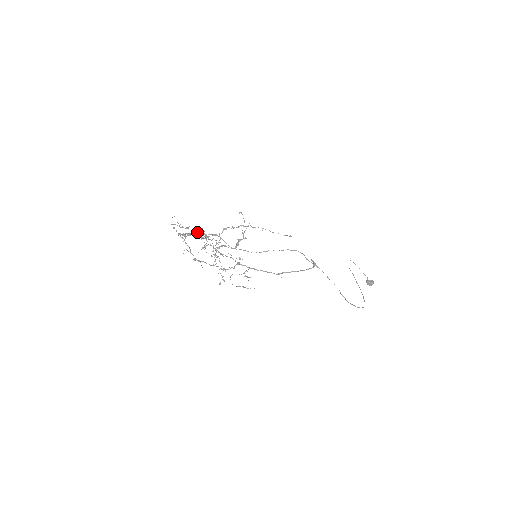
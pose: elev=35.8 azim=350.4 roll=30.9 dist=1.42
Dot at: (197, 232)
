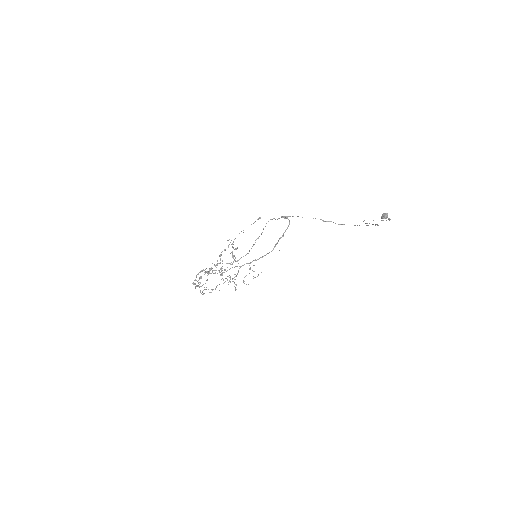
Dot at: occluded
